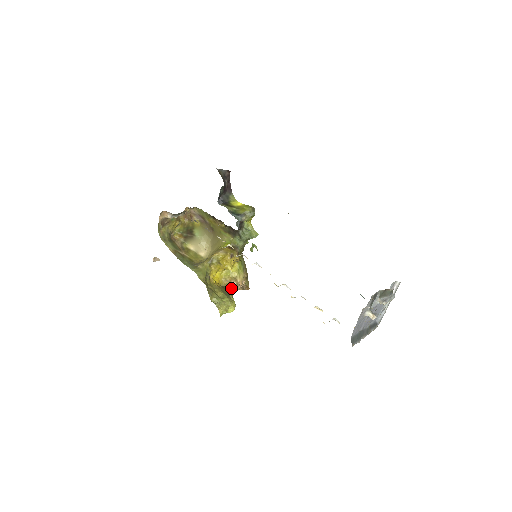
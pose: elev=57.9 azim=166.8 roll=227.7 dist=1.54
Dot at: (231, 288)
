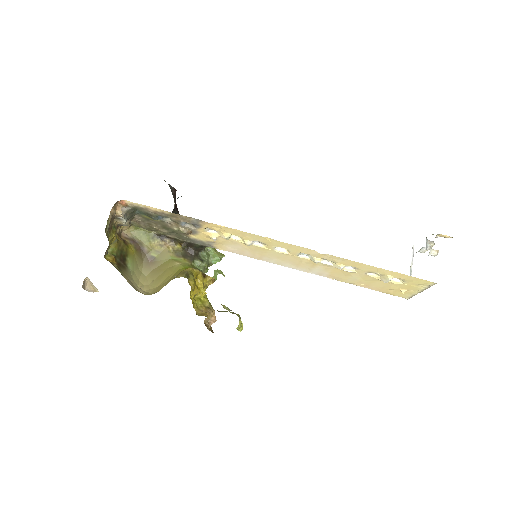
Dot at: occluded
